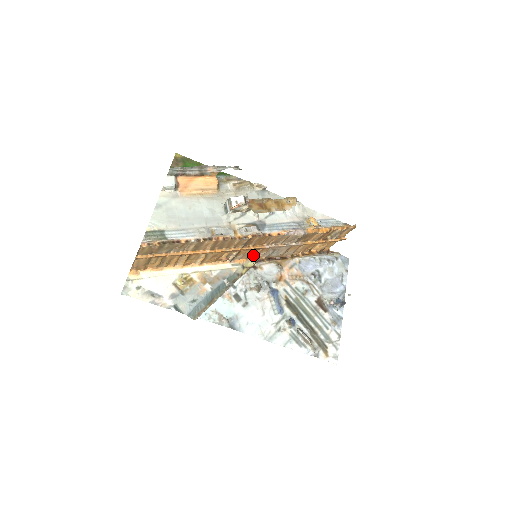
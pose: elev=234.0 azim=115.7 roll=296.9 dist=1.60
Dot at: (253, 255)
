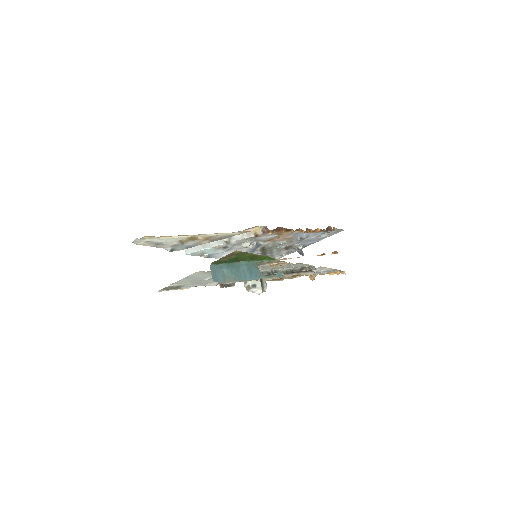
Dot at: occluded
